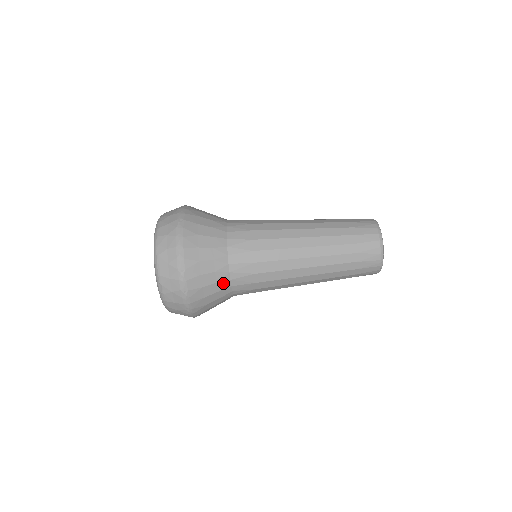
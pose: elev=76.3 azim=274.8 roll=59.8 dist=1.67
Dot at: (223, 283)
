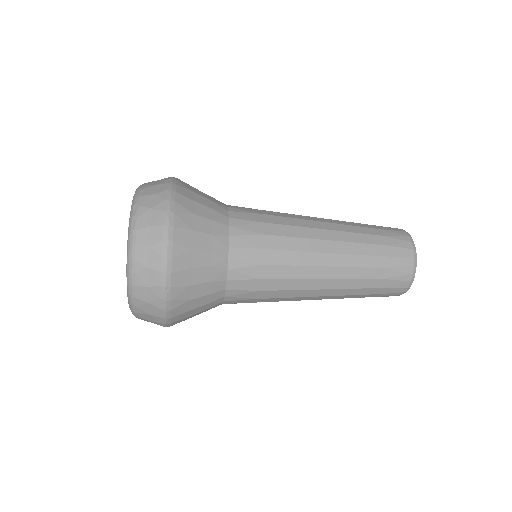
Dot at: occluded
